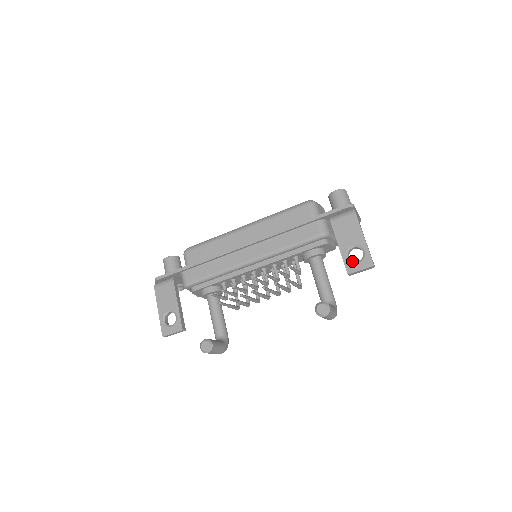
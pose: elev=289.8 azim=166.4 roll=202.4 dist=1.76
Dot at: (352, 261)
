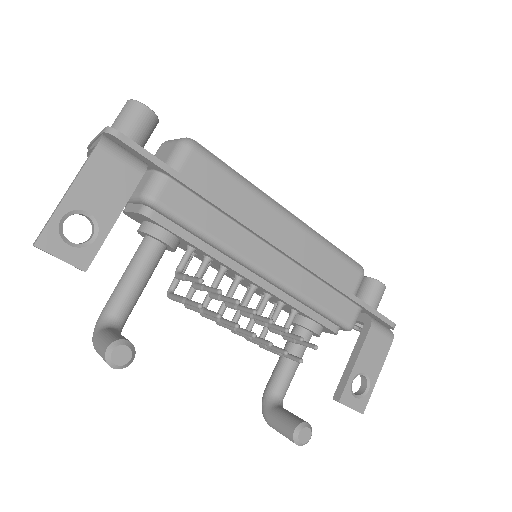
Dot at: occluded
